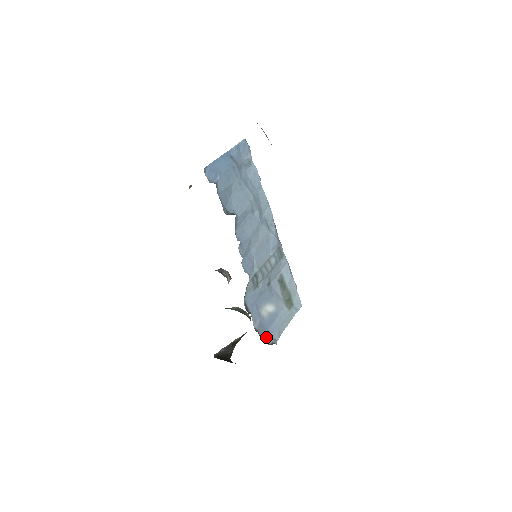
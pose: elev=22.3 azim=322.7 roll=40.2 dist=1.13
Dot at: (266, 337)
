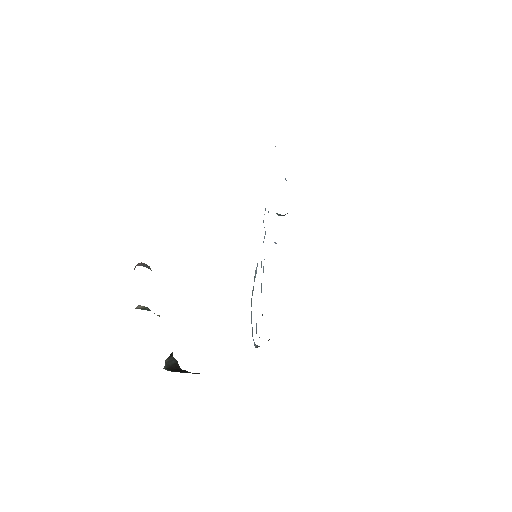
Dot at: occluded
